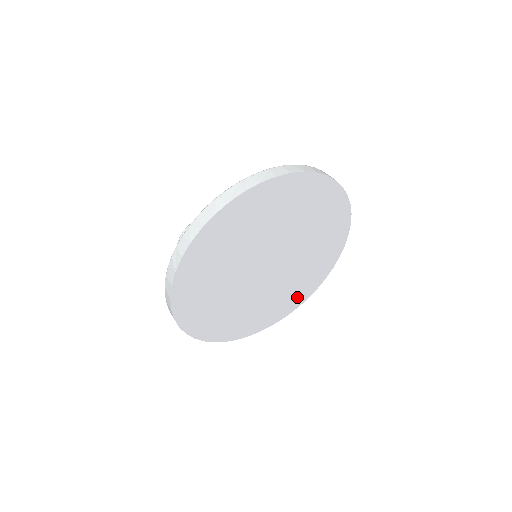
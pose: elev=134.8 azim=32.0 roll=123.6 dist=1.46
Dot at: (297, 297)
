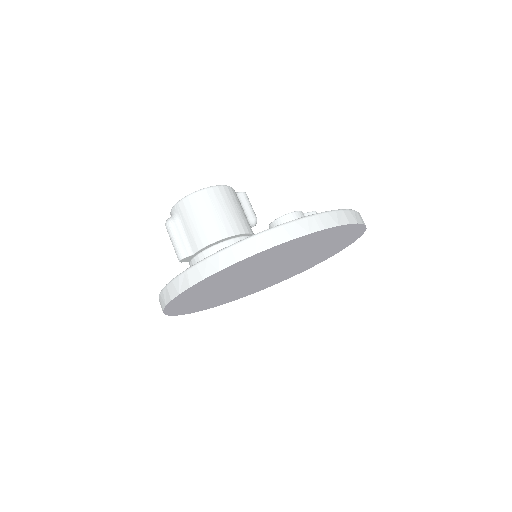
Dot at: (231, 299)
